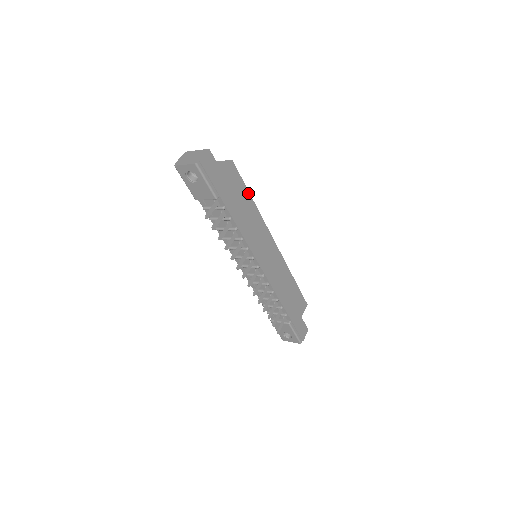
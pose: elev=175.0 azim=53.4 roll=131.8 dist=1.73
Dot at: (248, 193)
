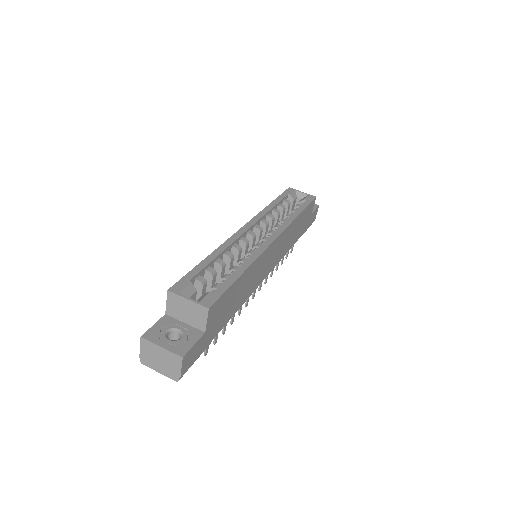
Dot at: (236, 281)
